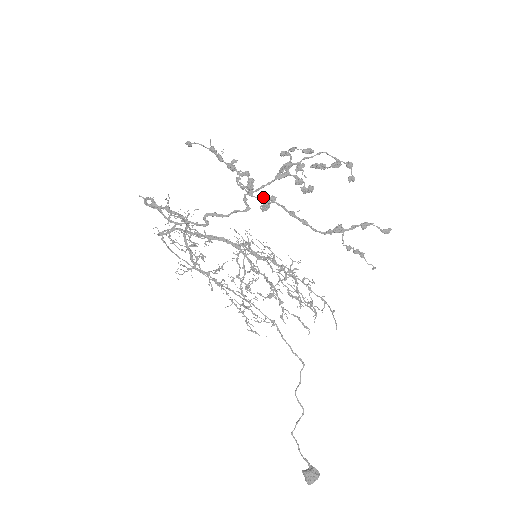
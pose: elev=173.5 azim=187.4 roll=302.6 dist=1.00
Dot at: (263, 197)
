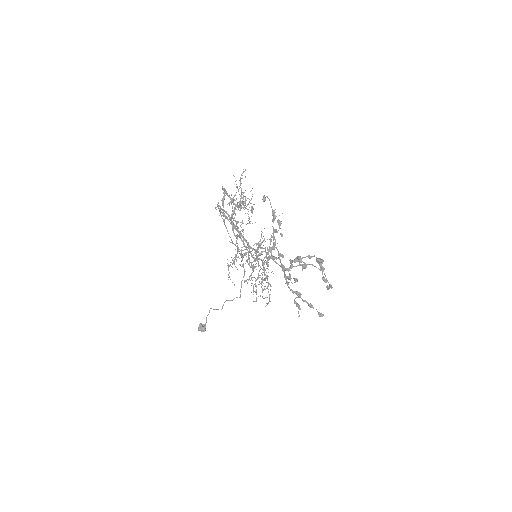
Dot at: (278, 251)
